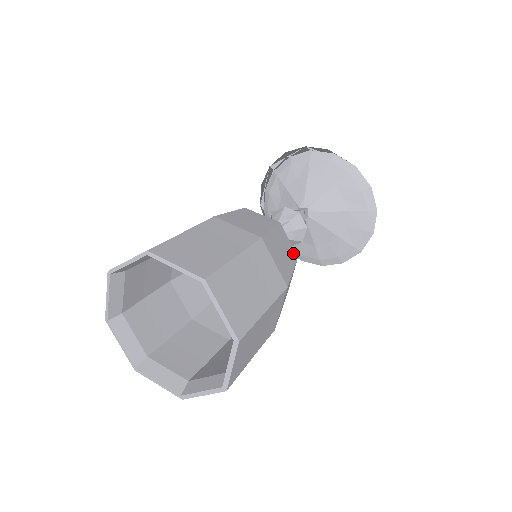
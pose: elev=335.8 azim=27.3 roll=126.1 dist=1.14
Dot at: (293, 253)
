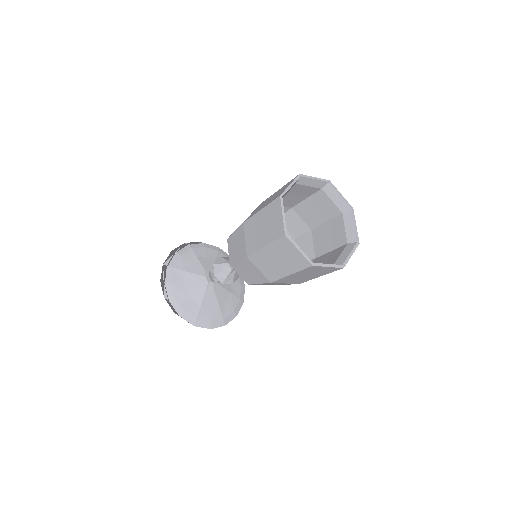
Dot at: occluded
